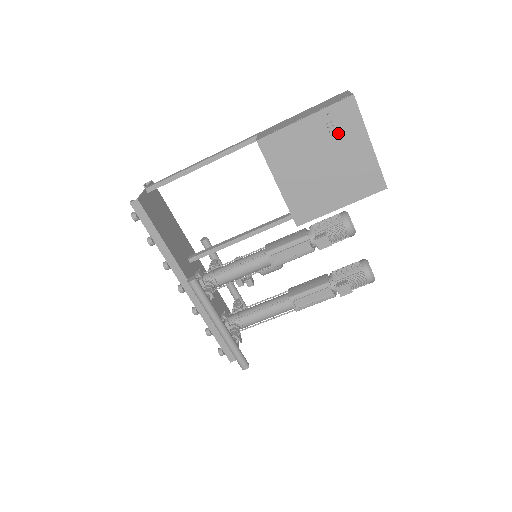
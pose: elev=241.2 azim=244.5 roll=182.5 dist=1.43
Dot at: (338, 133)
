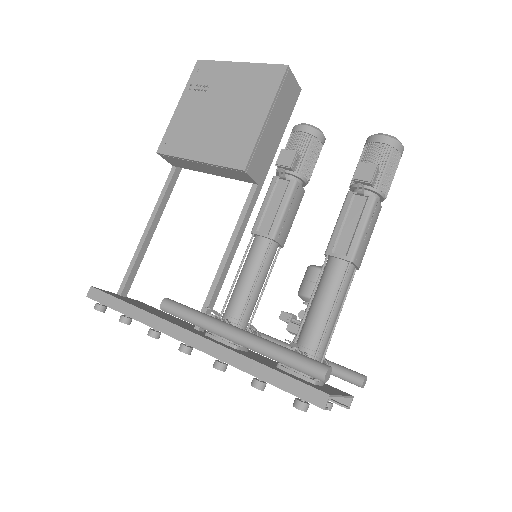
Dot at: (209, 85)
